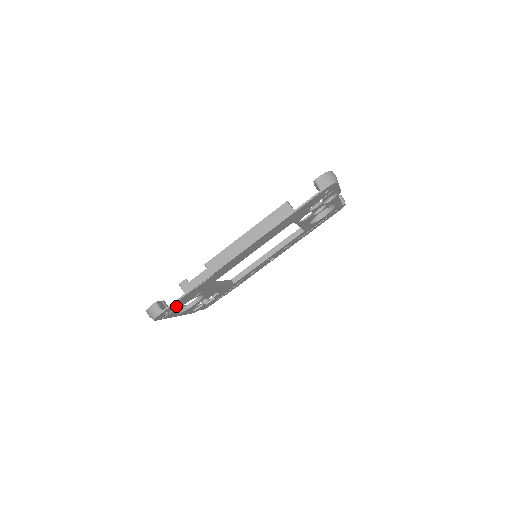
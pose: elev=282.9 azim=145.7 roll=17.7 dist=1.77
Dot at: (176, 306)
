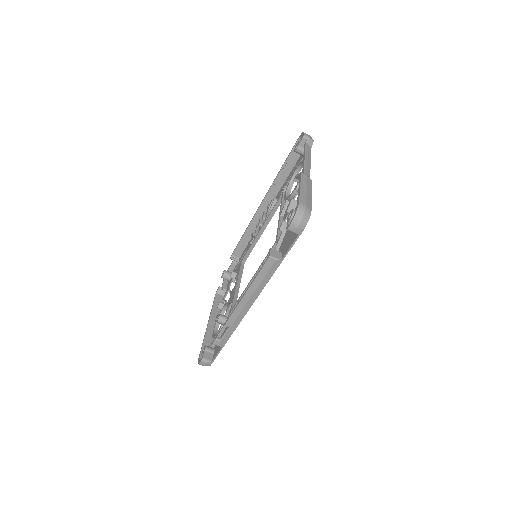
Dot at: occluded
